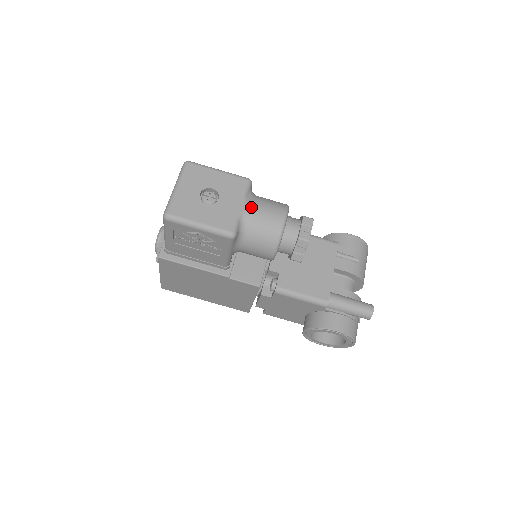
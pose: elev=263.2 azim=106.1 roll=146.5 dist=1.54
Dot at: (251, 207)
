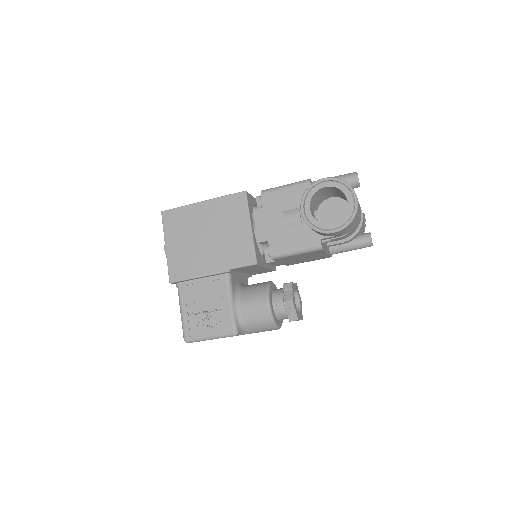
Dot at: occluded
